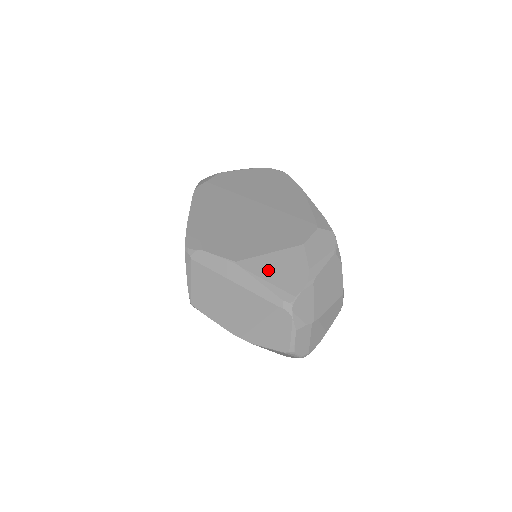
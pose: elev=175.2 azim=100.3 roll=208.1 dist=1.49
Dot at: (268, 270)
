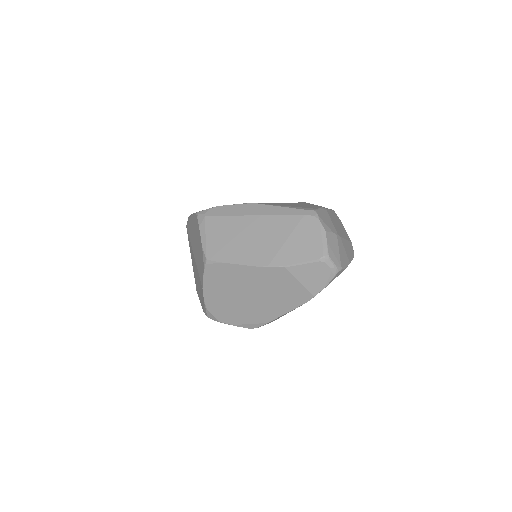
Dot at: (283, 204)
